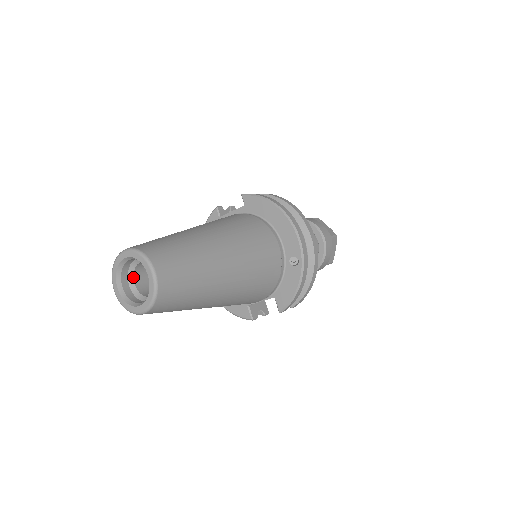
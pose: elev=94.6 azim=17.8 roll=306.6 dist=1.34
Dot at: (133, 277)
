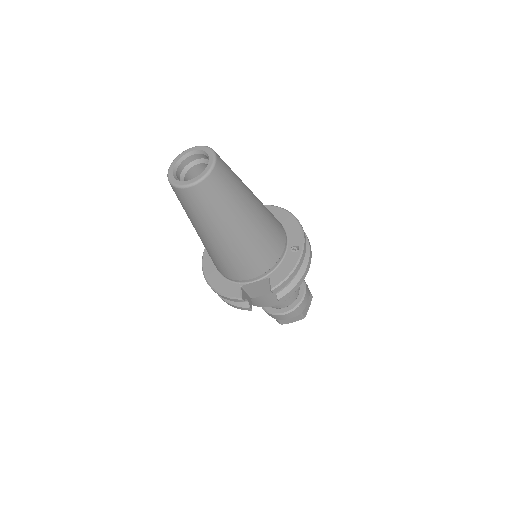
Dot at: (185, 175)
